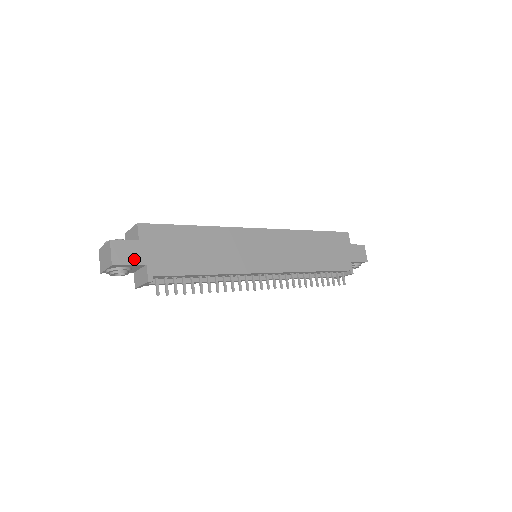
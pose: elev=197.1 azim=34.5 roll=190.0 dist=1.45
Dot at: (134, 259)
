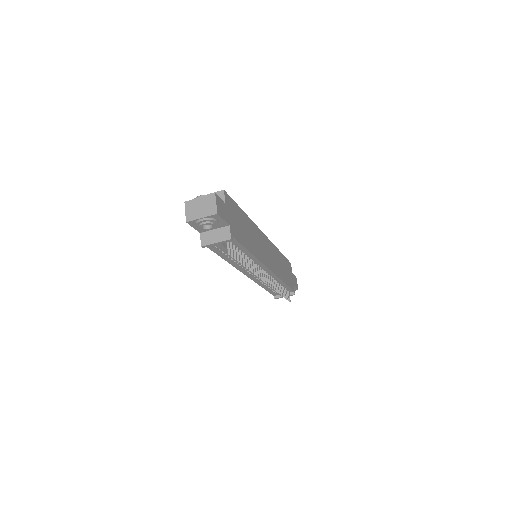
Dot at: (225, 216)
